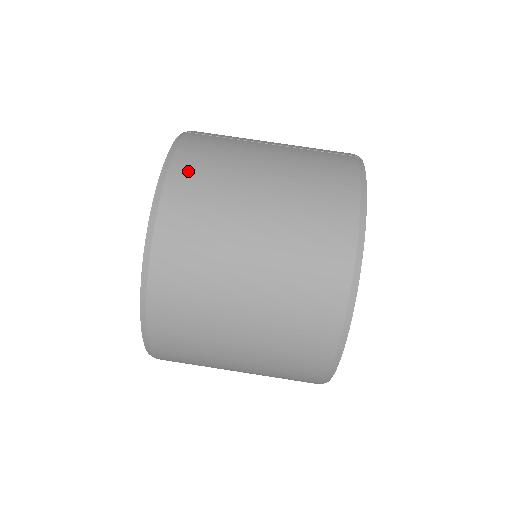
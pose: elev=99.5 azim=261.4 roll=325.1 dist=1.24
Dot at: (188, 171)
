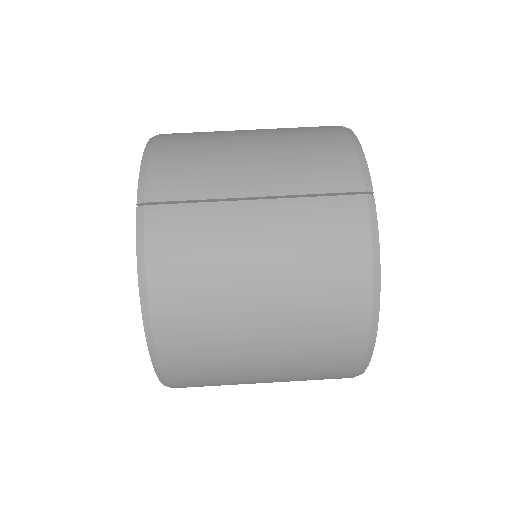
Dot at: (171, 297)
